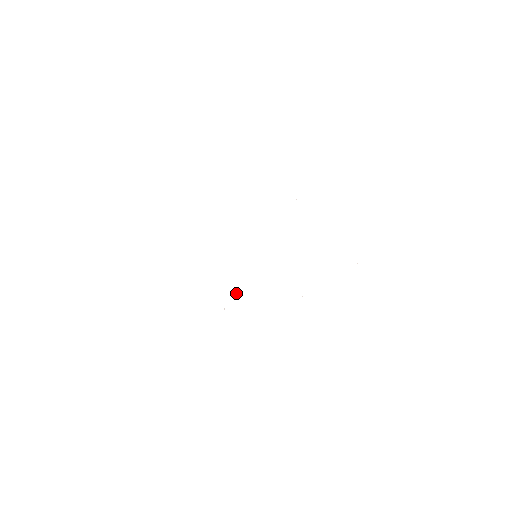
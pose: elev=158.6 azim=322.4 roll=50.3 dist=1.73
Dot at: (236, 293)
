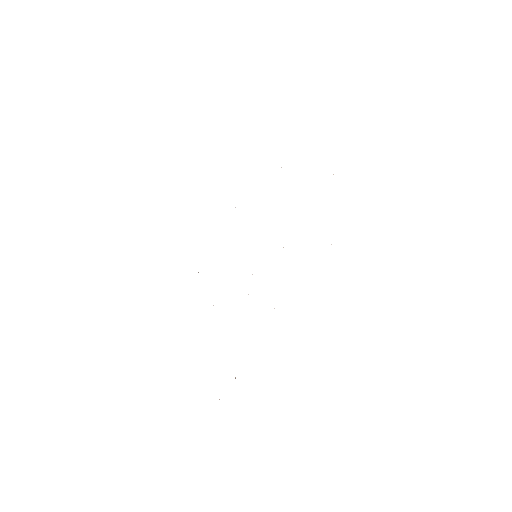
Dot at: occluded
